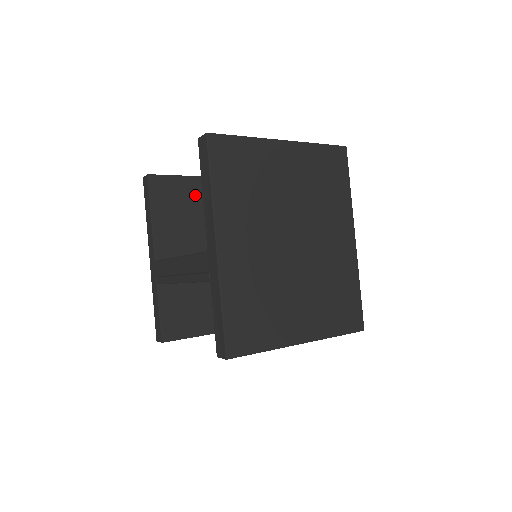
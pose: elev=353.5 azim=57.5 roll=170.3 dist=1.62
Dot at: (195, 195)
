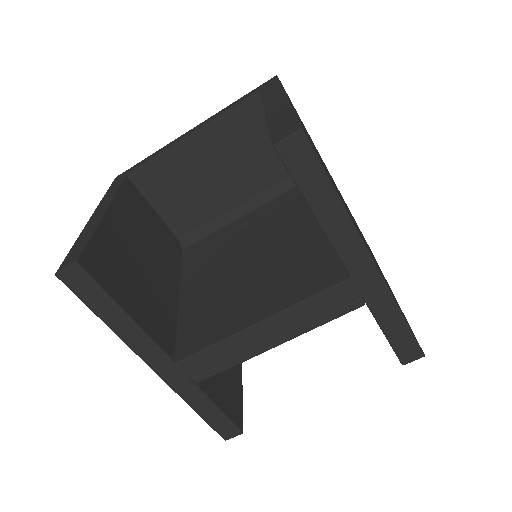
Dot at: (122, 244)
